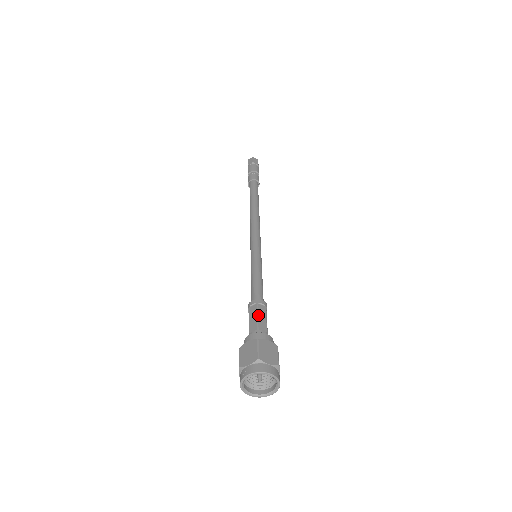
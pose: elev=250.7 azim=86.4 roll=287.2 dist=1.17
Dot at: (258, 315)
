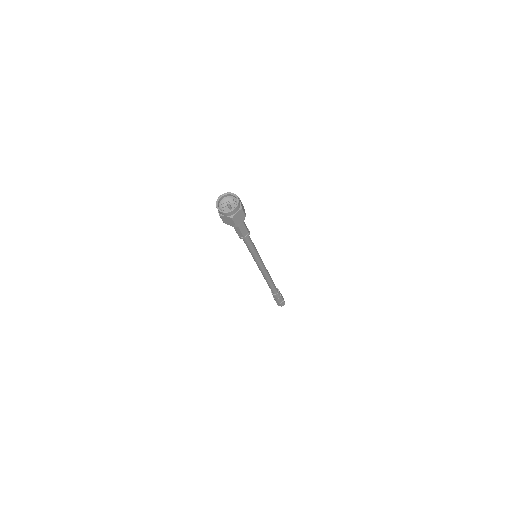
Dot at: occluded
